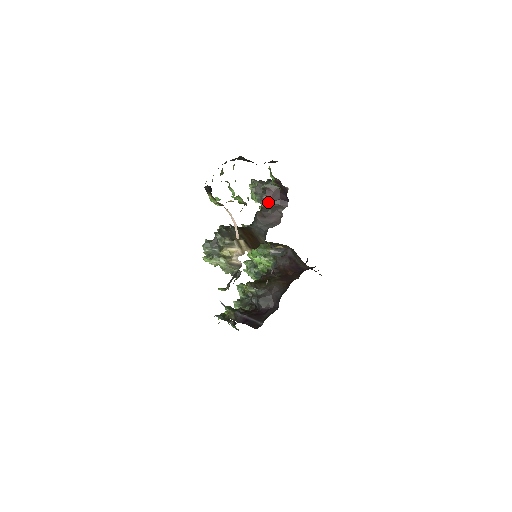
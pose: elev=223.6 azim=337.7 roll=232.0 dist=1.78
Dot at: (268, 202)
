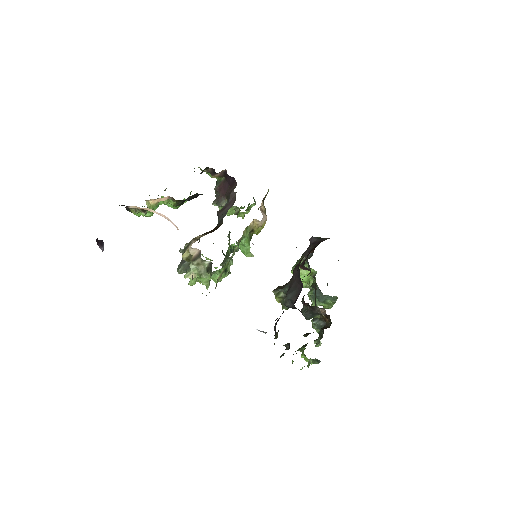
Dot at: (225, 198)
